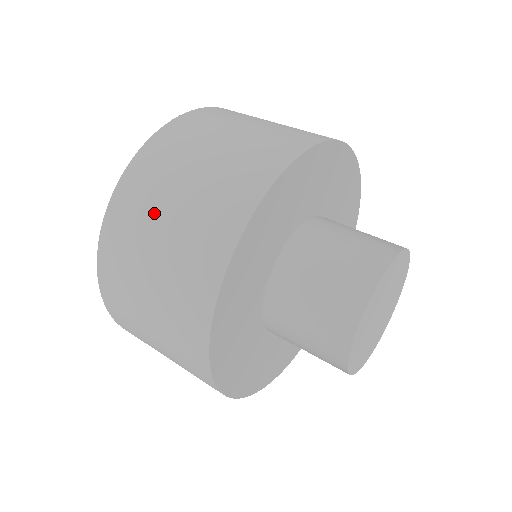
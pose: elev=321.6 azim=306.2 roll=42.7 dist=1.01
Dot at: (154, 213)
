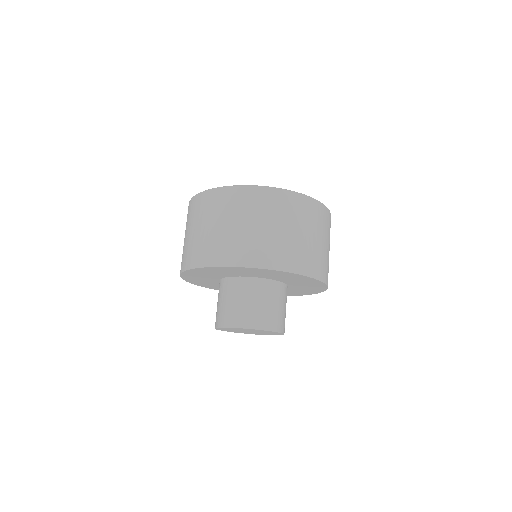
Dot at: (191, 224)
